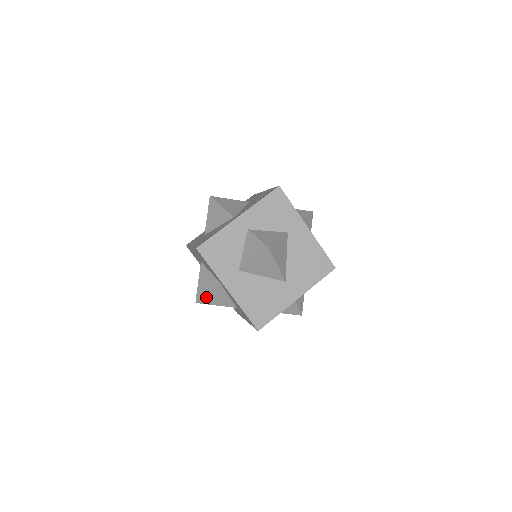
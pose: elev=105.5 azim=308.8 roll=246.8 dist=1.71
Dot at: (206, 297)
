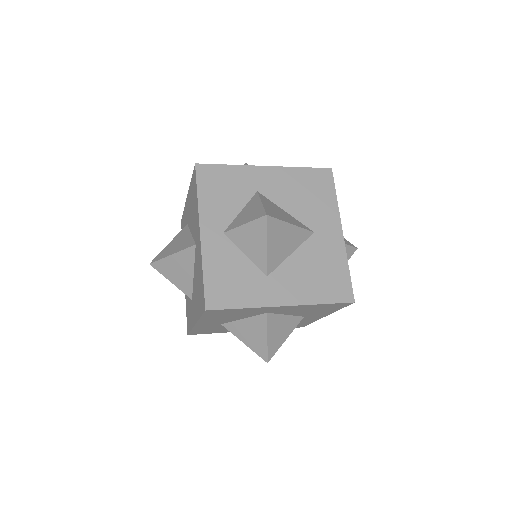
Dot at: (269, 344)
